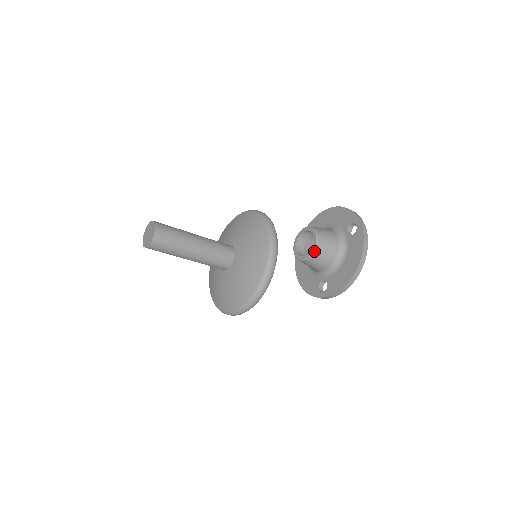
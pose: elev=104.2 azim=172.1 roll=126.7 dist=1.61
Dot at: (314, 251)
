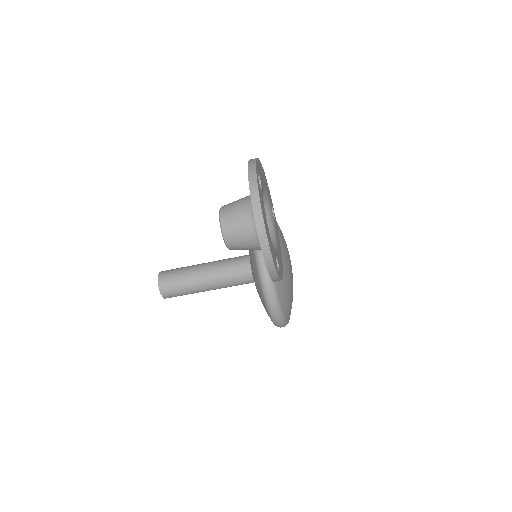
Dot at: (223, 235)
